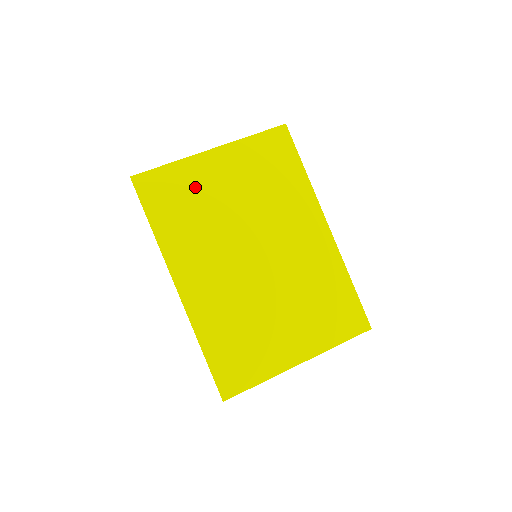
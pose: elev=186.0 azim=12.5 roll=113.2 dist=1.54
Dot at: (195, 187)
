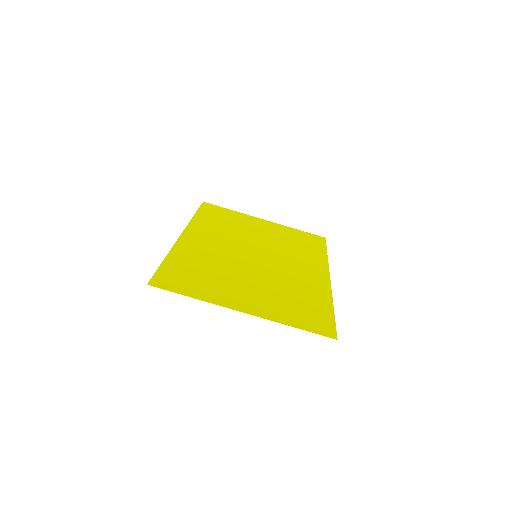
Dot at: (240, 221)
